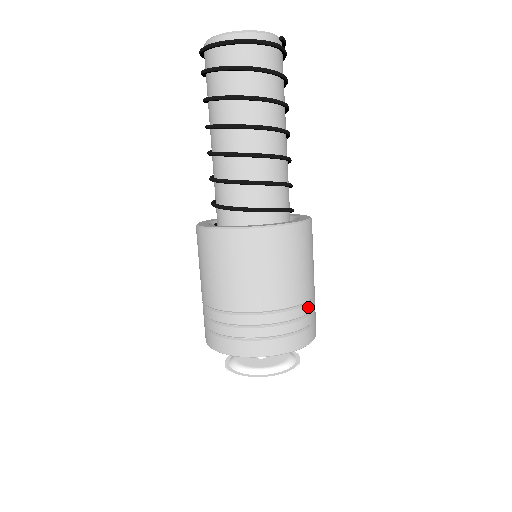
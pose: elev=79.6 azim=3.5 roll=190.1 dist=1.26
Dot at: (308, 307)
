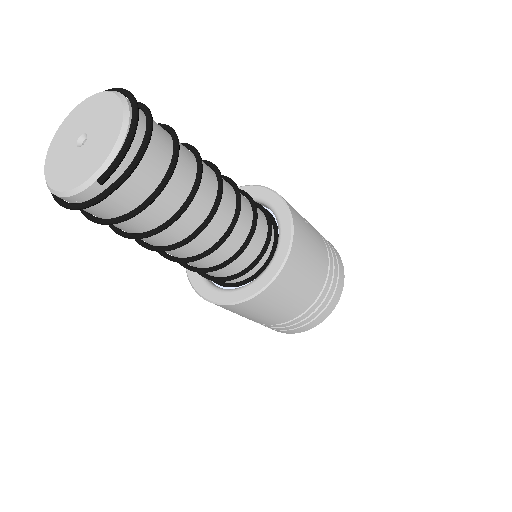
Dot at: (298, 319)
